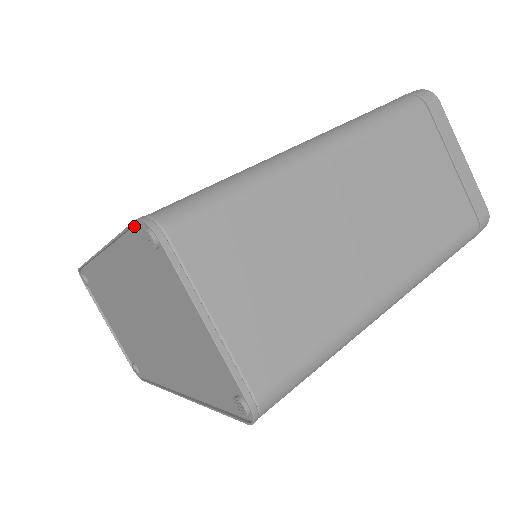
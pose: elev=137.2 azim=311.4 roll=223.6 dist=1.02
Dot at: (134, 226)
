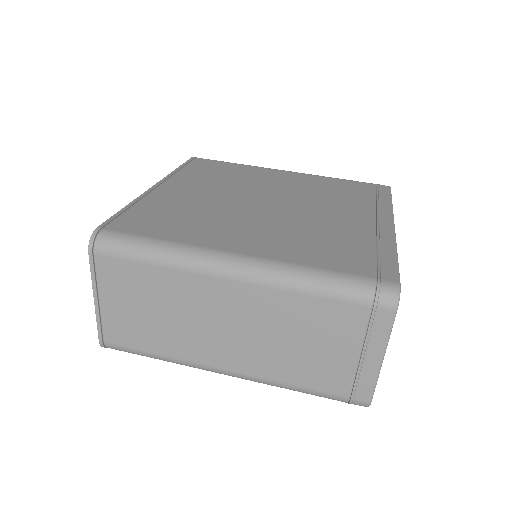
Dot at: (108, 223)
